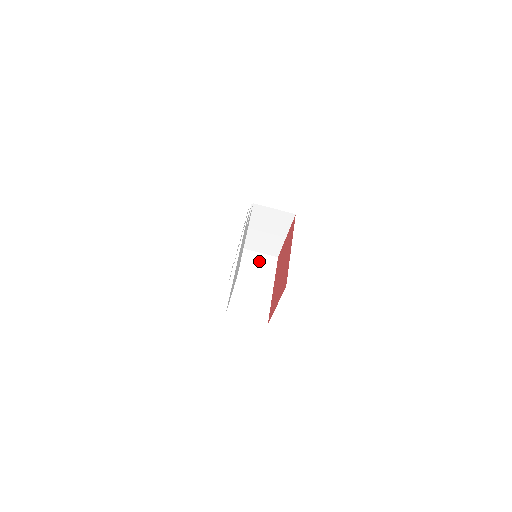
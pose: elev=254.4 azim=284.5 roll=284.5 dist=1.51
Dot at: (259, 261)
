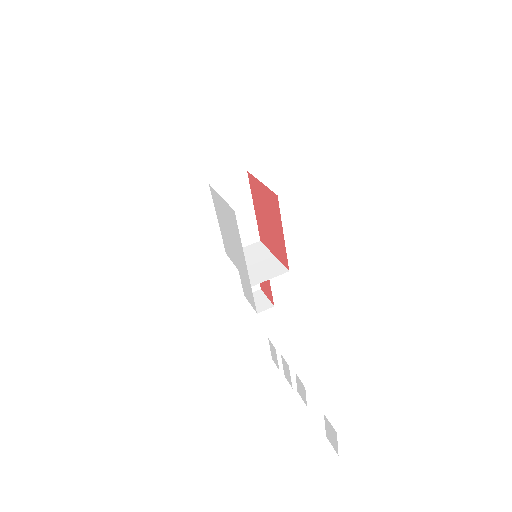
Dot at: occluded
